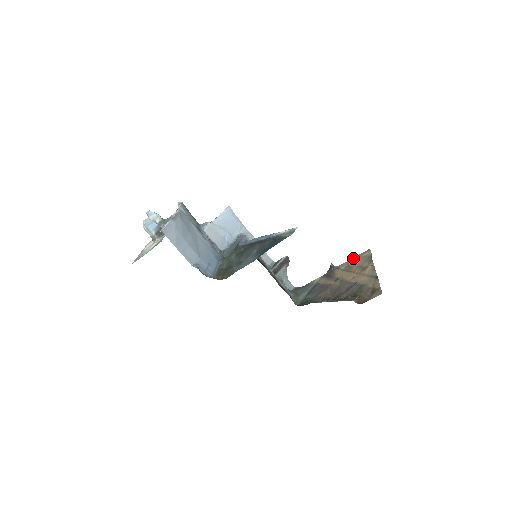
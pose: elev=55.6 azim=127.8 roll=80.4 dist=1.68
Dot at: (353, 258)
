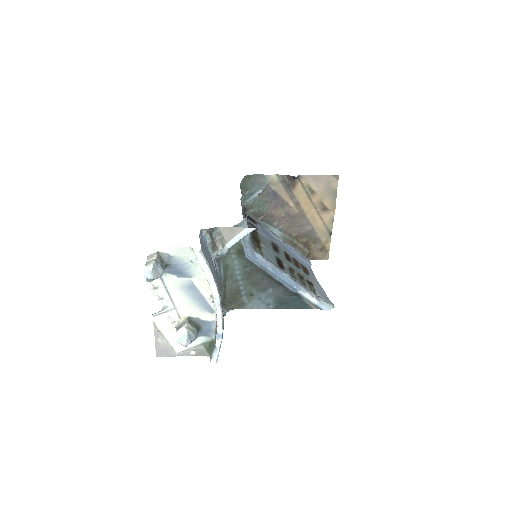
Dot at: (319, 177)
